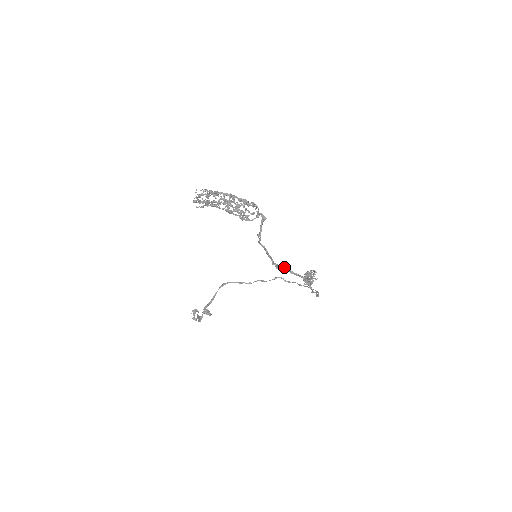
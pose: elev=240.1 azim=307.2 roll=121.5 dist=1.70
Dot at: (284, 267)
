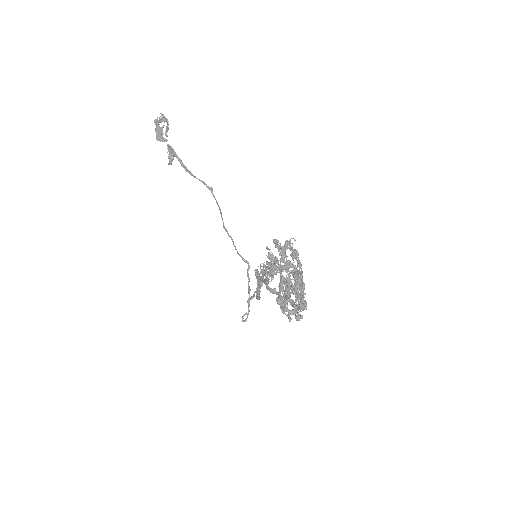
Dot at: occluded
